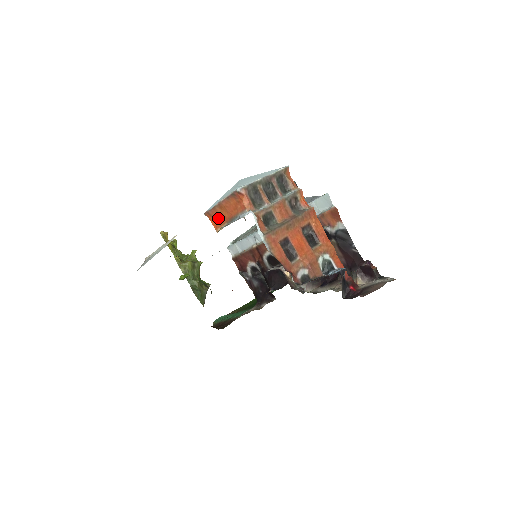
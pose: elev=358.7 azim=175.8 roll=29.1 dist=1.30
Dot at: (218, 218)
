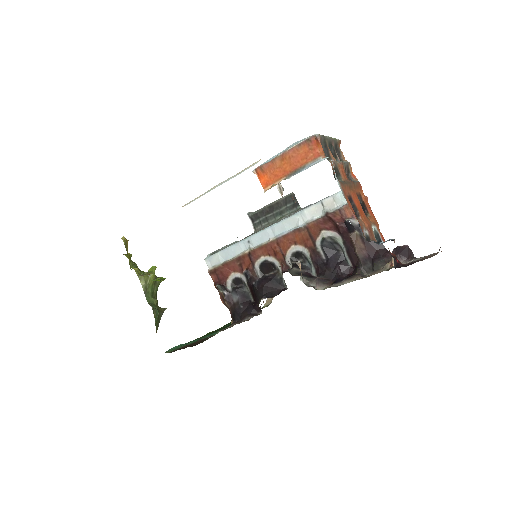
Dot at: (273, 173)
